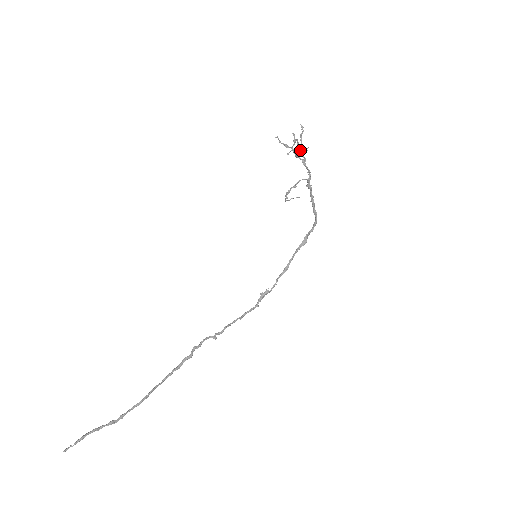
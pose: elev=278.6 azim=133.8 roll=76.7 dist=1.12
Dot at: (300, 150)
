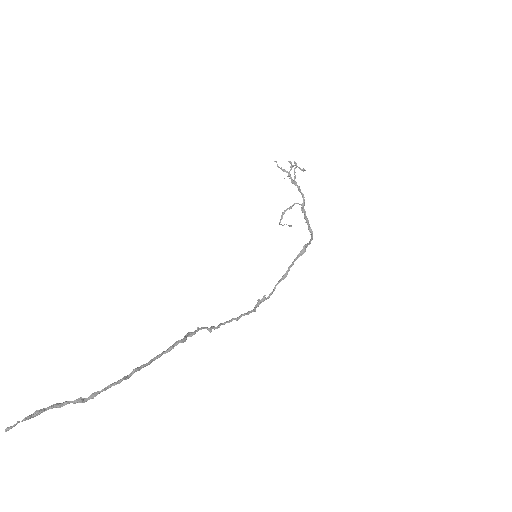
Dot at: (294, 181)
